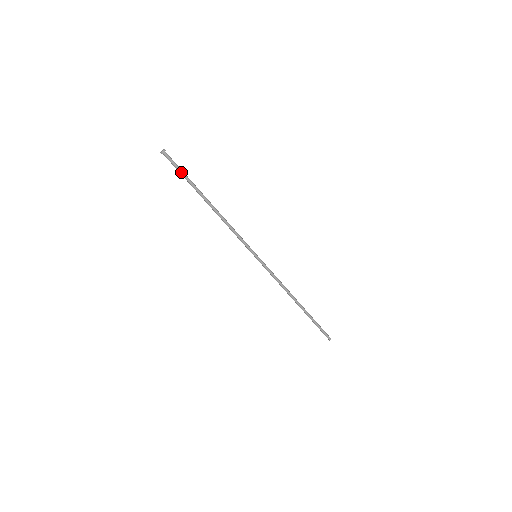
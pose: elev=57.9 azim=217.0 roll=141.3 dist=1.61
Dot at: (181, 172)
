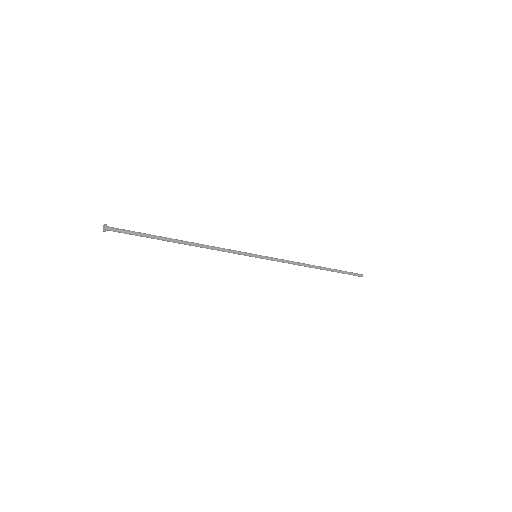
Dot at: (136, 235)
